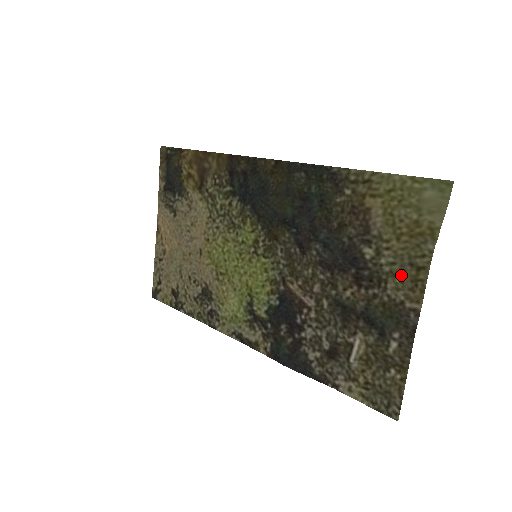
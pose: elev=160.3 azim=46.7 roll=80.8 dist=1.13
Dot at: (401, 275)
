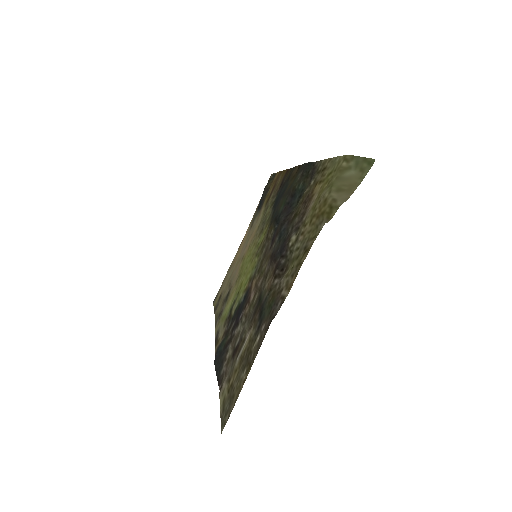
Dot at: (295, 260)
